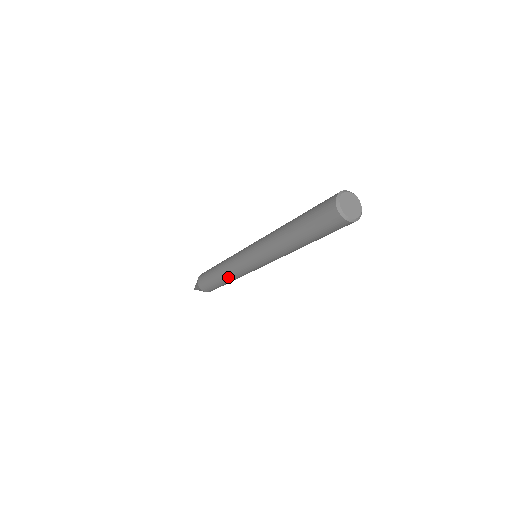
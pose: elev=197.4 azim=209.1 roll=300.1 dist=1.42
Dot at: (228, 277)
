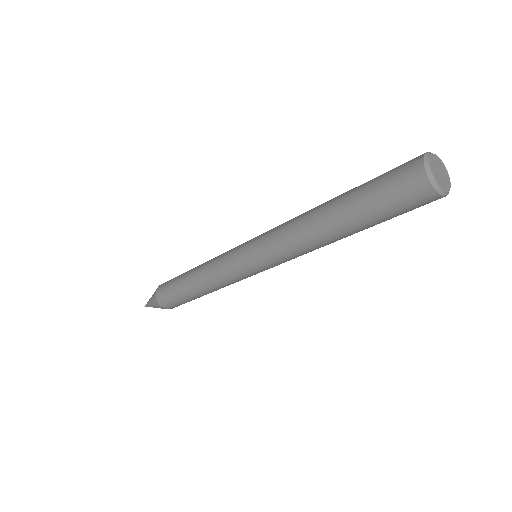
Dot at: (215, 289)
